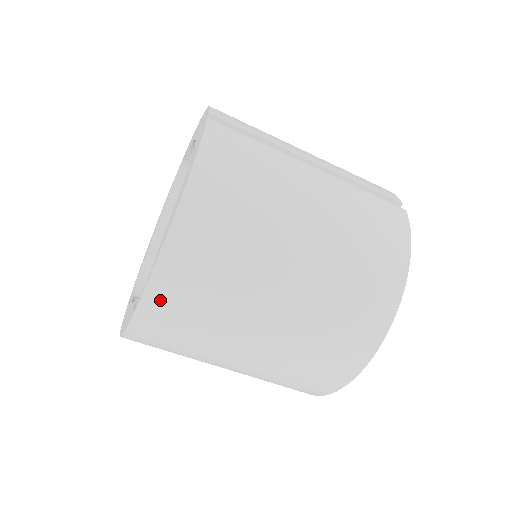
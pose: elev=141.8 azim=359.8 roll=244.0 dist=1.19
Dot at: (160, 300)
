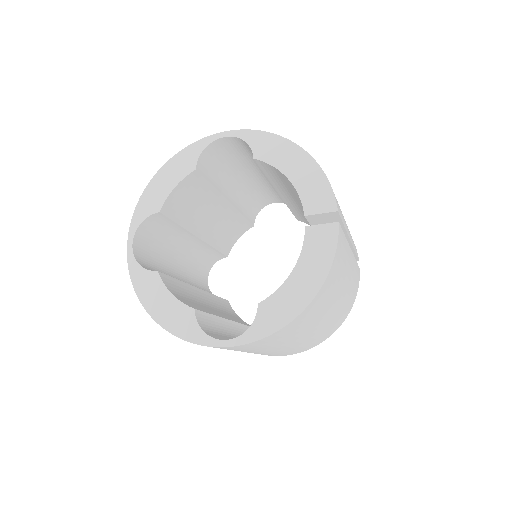
Dot at: (243, 347)
